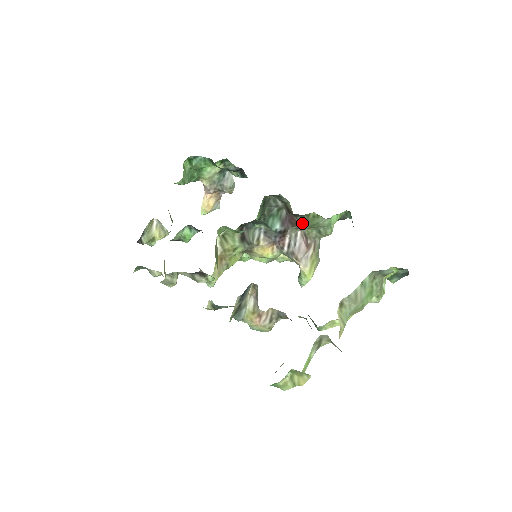
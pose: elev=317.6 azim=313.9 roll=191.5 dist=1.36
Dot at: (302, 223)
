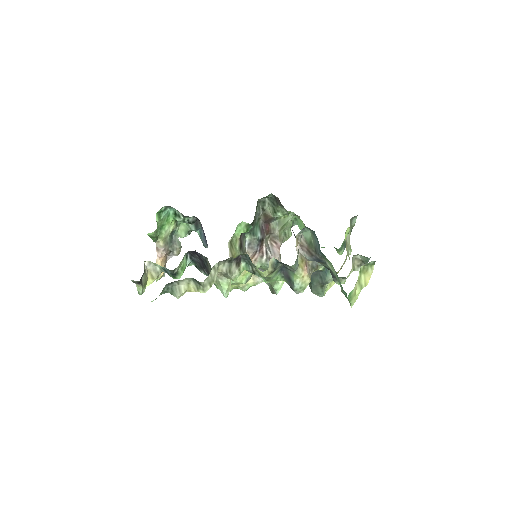
Dot at: (275, 227)
